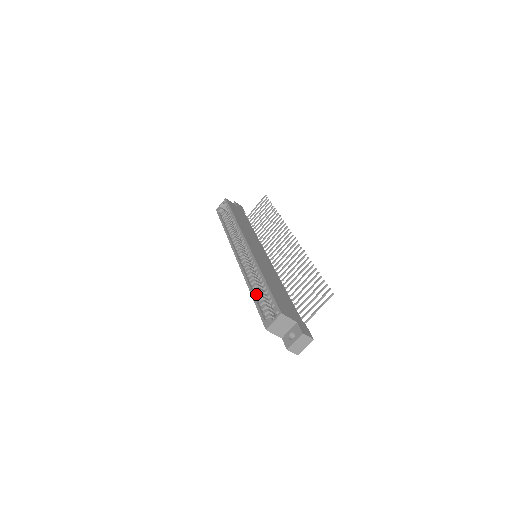
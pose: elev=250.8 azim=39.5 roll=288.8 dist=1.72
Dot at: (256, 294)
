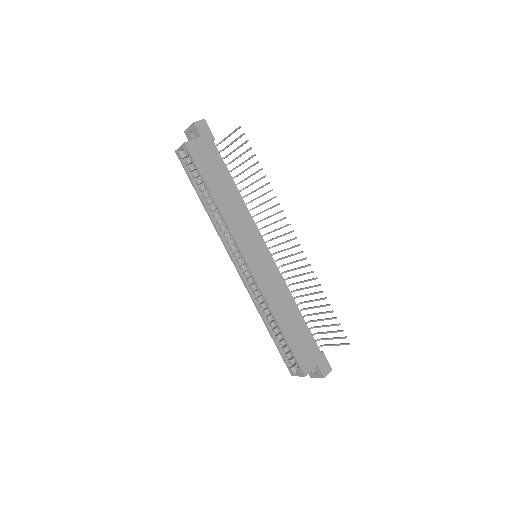
Dot at: (273, 332)
